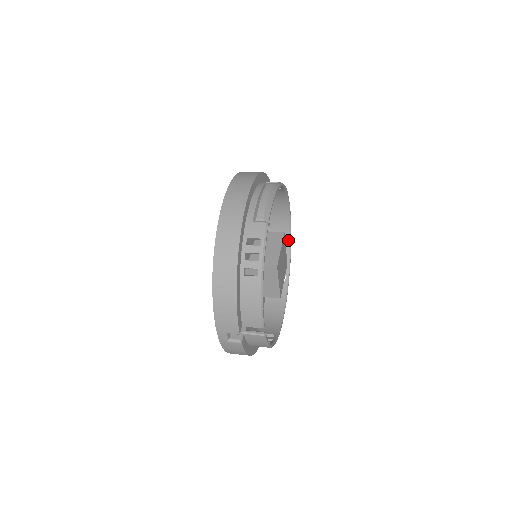
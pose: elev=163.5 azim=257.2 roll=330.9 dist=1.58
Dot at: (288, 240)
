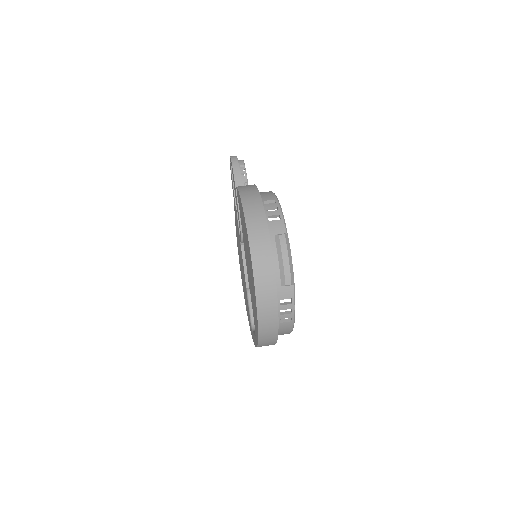
Dot at: occluded
